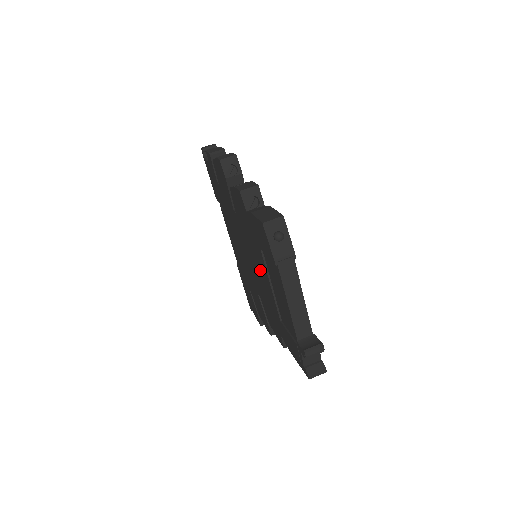
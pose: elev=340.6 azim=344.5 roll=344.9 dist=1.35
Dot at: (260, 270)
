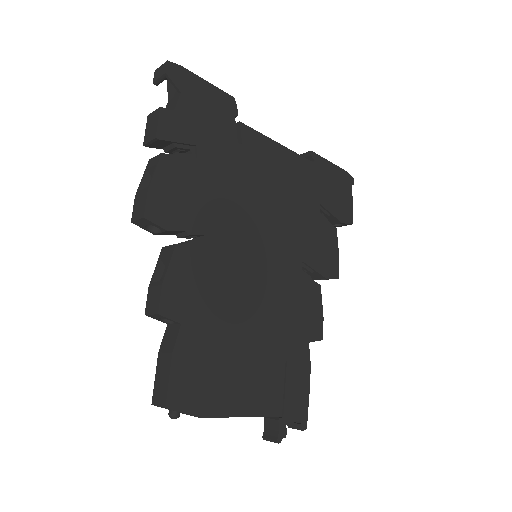
Dot at: occluded
